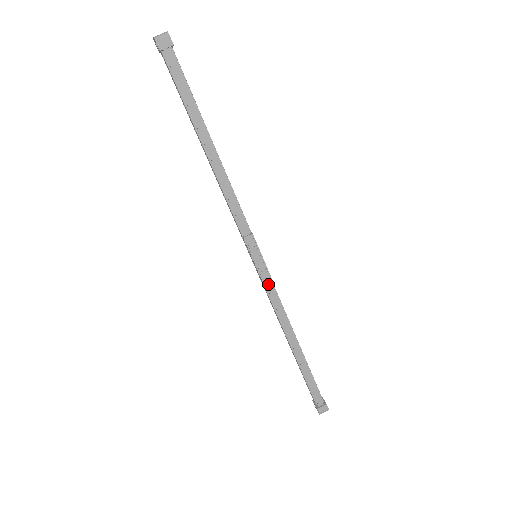
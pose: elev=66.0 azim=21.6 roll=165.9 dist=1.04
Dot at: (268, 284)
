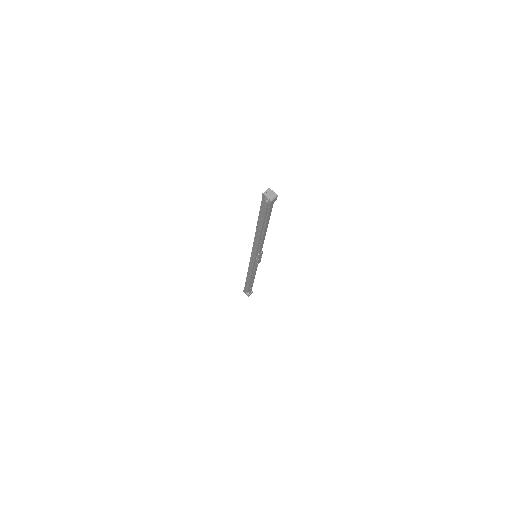
Dot at: (257, 265)
